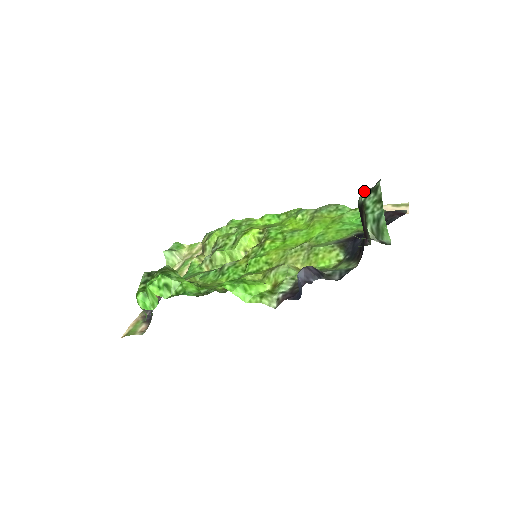
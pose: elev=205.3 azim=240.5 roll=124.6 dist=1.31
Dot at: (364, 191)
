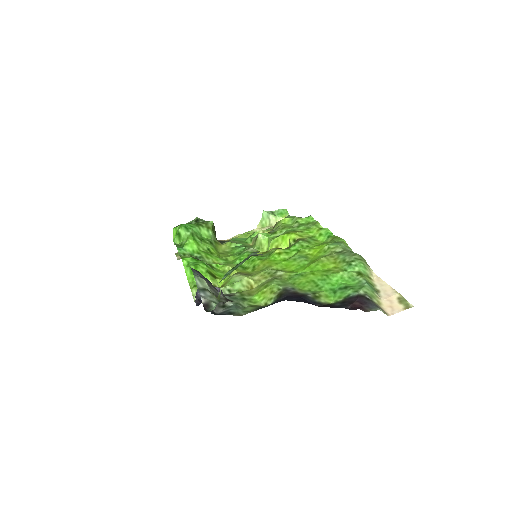
Dot at: (253, 253)
